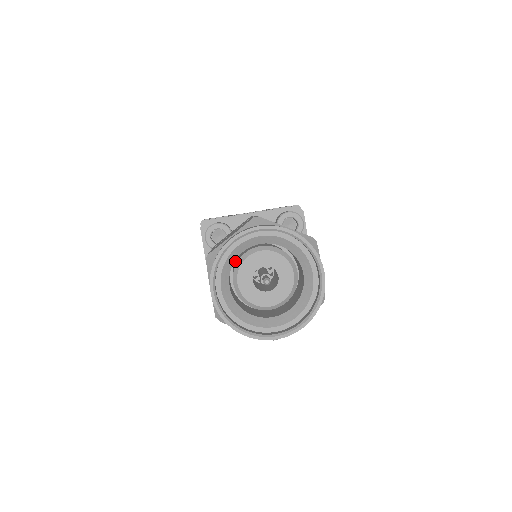
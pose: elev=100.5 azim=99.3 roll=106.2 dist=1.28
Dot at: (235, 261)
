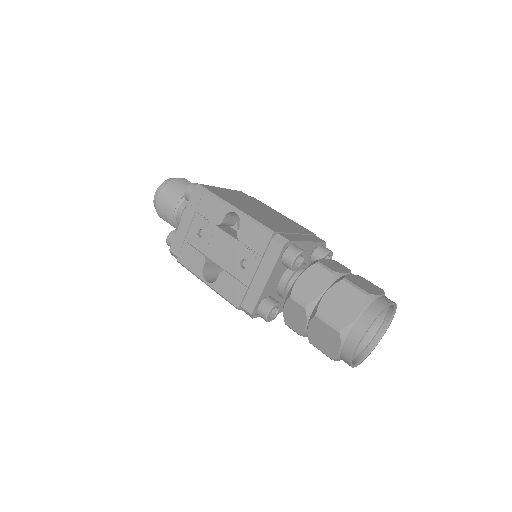
Dot at: occluded
